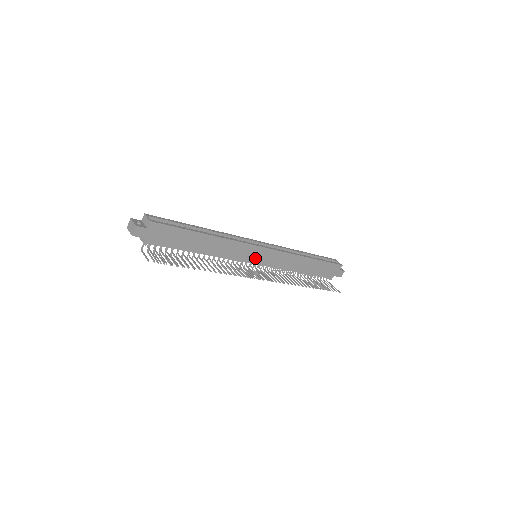
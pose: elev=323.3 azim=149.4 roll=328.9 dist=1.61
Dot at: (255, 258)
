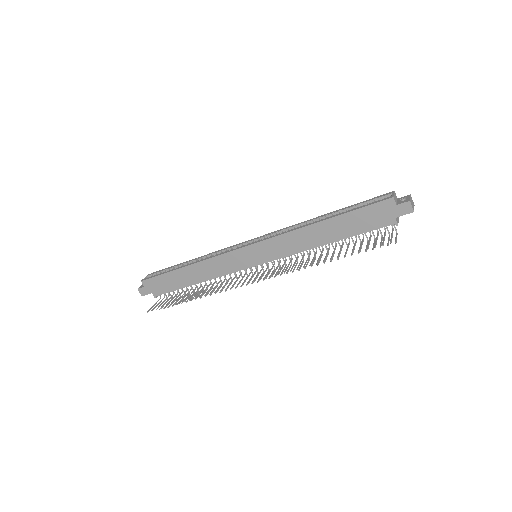
Dot at: (250, 260)
